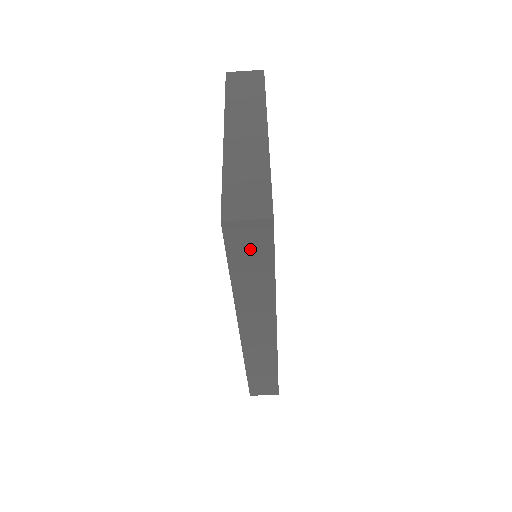
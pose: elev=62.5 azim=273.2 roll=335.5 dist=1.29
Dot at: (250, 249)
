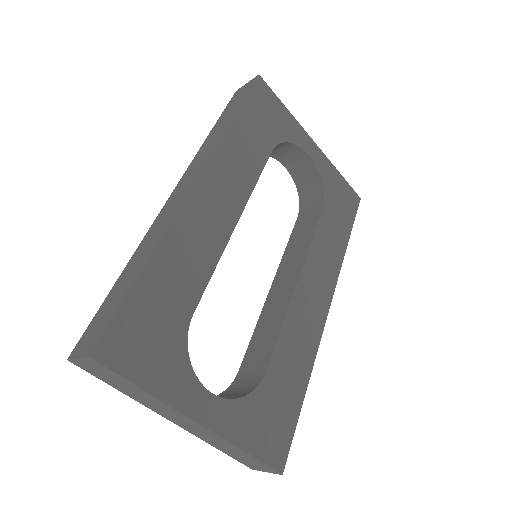
Dot at: occluded
